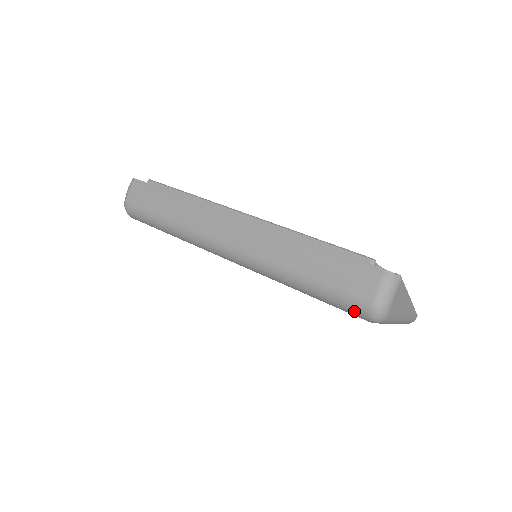
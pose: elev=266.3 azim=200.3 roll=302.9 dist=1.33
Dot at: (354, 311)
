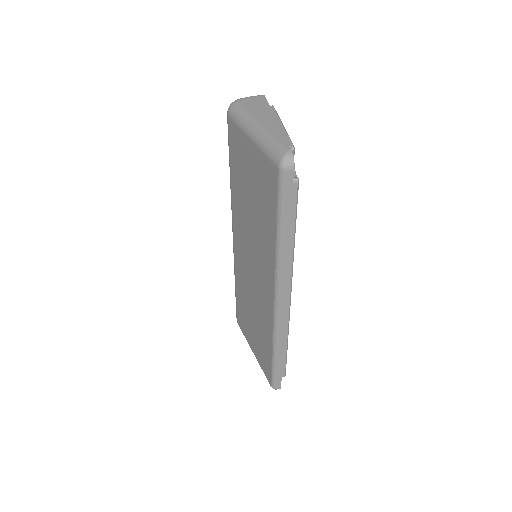
Dot at: occluded
